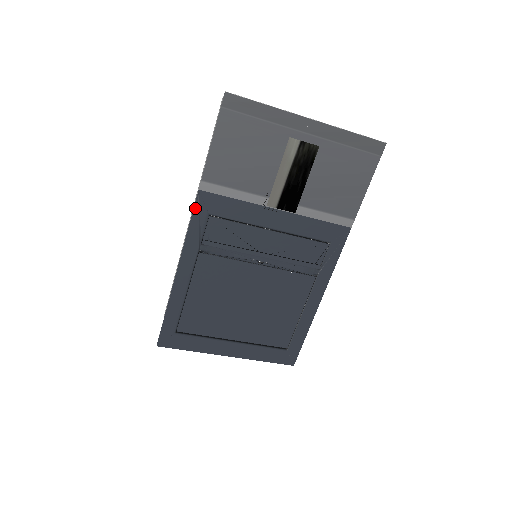
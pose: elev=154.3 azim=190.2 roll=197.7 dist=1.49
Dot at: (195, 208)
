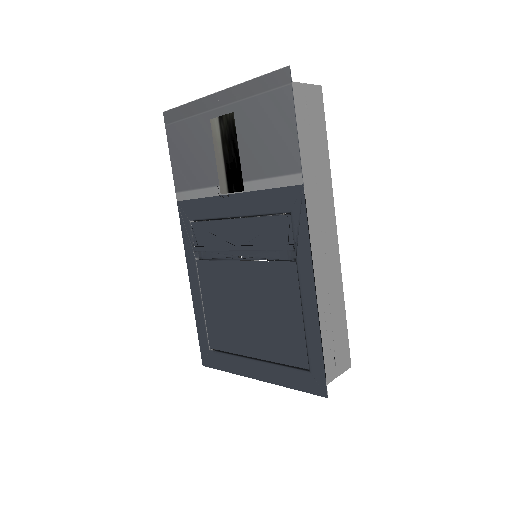
Dot at: (181, 219)
